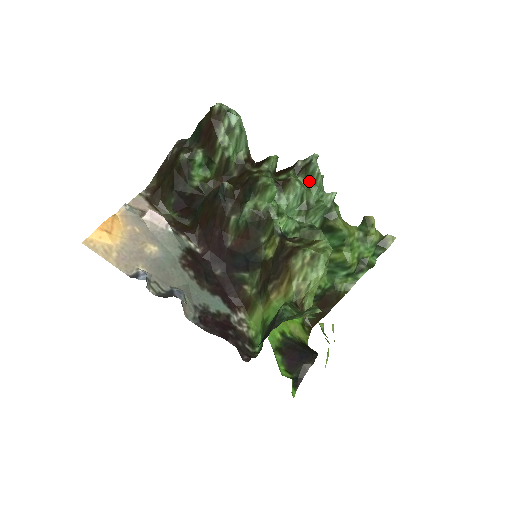
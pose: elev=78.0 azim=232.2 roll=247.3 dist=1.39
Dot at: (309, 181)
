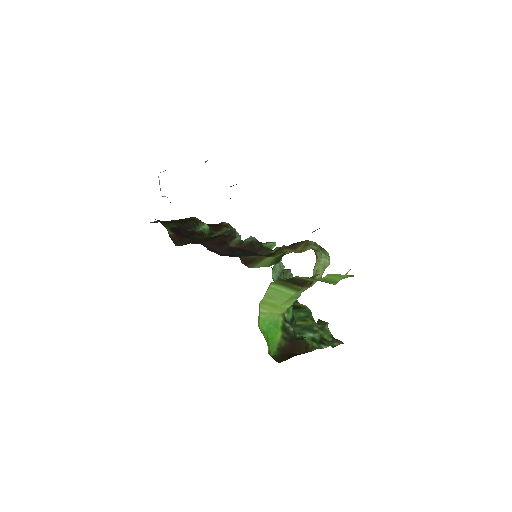
Dot at: occluded
